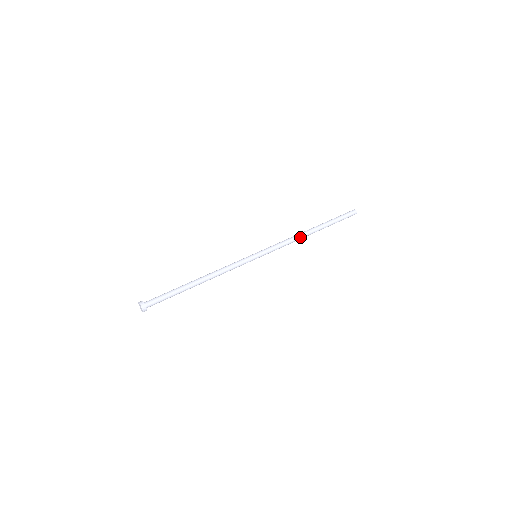
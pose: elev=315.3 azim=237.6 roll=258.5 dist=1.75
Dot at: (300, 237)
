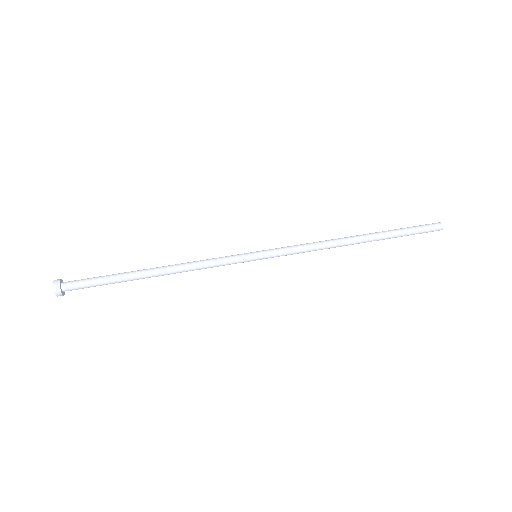
Dot at: (335, 247)
